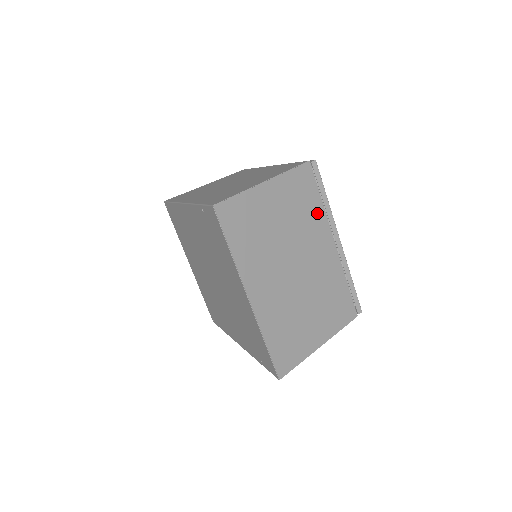
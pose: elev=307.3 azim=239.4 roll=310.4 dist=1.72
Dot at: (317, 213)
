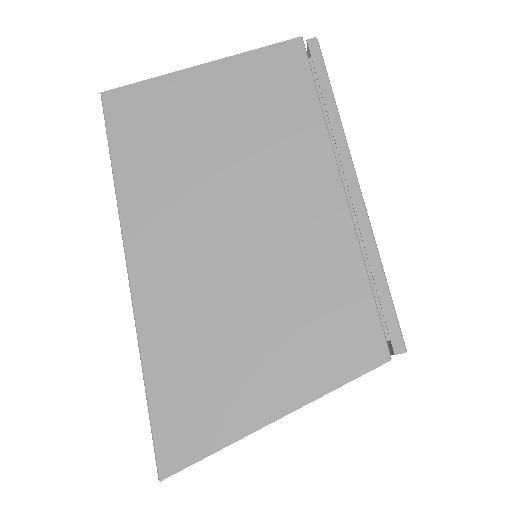
Dot at: occluded
